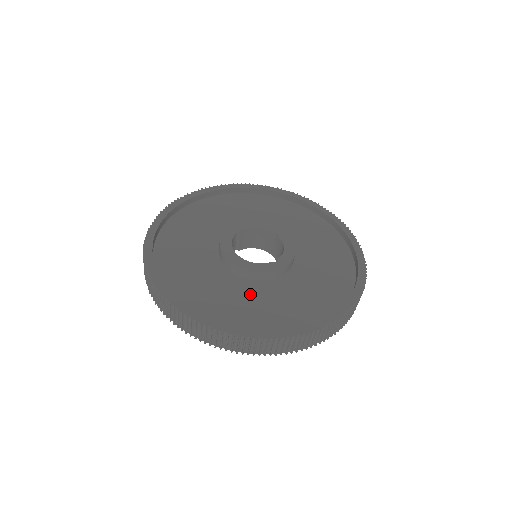
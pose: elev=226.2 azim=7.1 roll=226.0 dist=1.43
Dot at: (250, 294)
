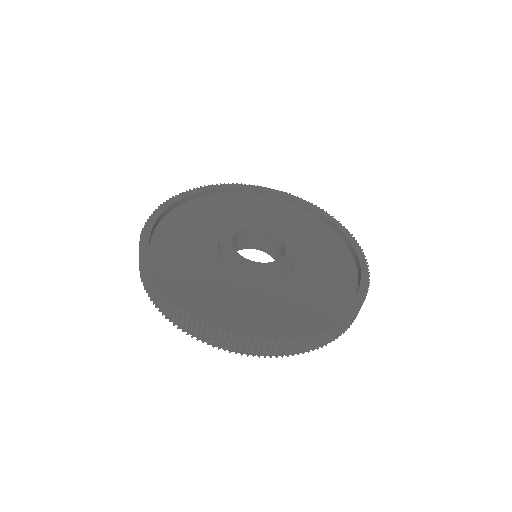
Dot at: (282, 294)
